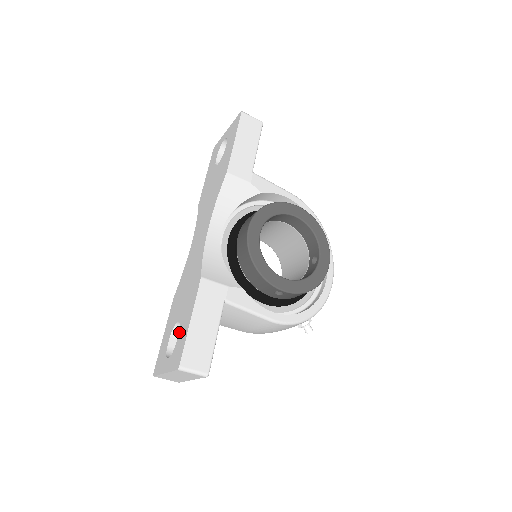
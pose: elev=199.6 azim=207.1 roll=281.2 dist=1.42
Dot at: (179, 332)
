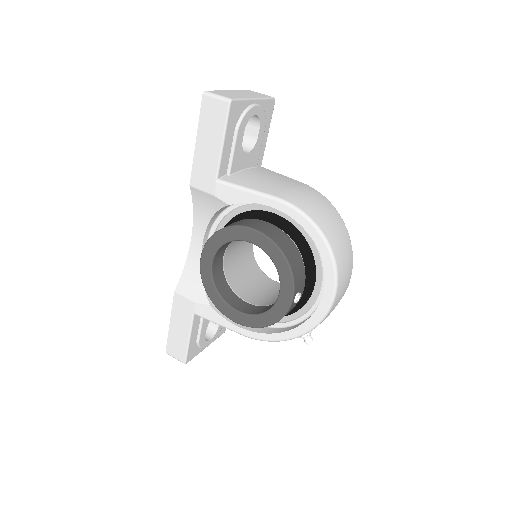
Dot at: occluded
